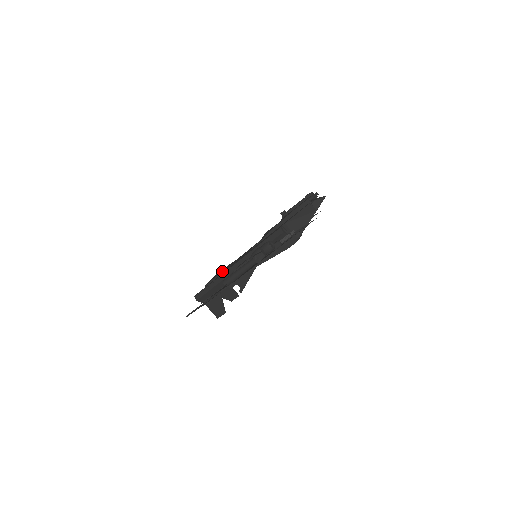
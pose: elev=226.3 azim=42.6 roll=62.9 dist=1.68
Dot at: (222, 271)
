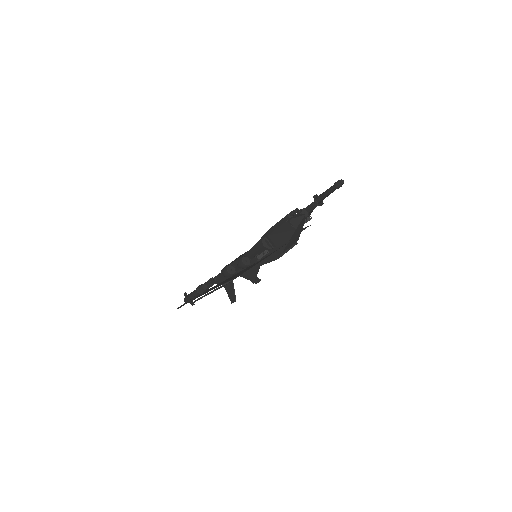
Dot at: occluded
